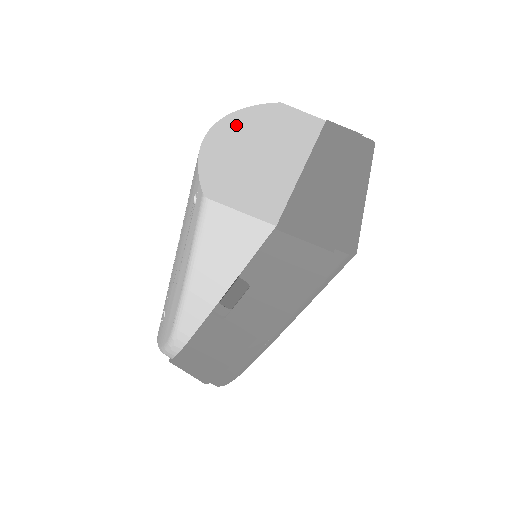
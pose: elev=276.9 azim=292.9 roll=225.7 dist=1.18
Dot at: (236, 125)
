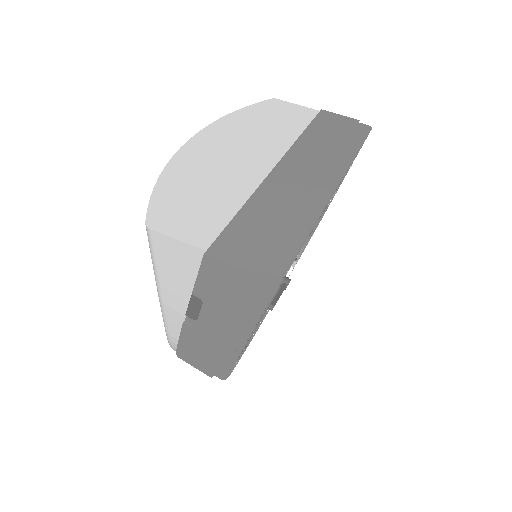
Dot at: (210, 137)
